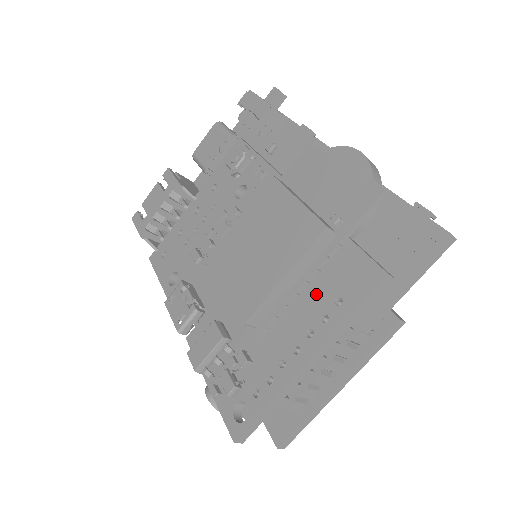
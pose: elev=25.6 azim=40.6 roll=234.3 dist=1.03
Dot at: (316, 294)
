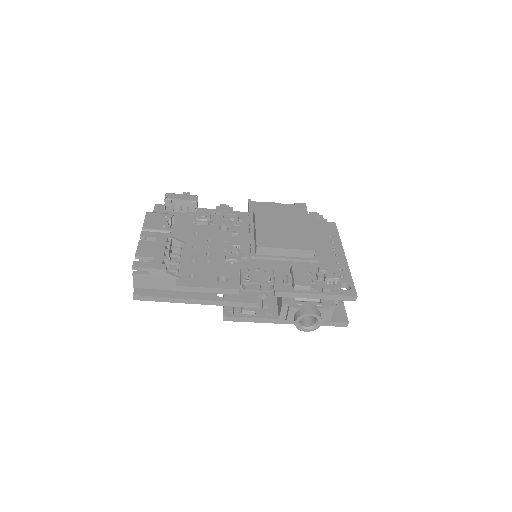
Dot at: (320, 238)
